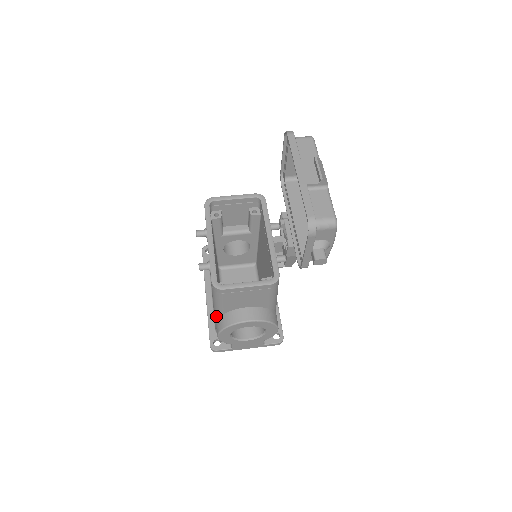
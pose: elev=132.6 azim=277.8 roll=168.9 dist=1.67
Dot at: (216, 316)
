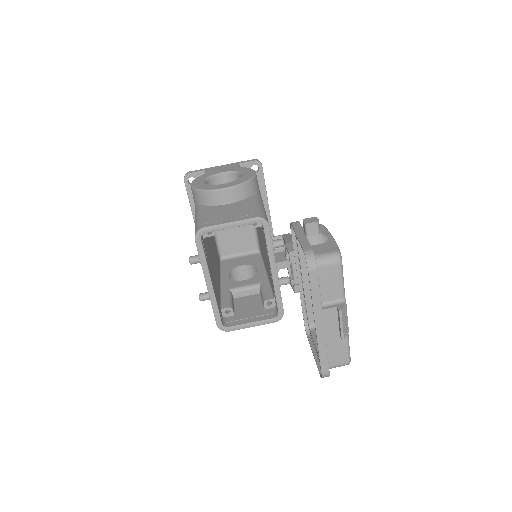
Dot at: occluded
